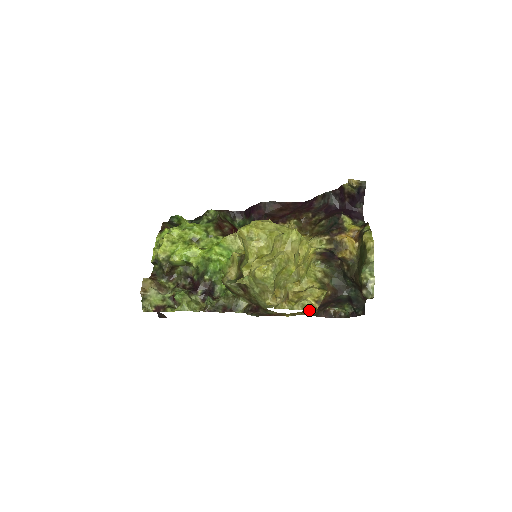
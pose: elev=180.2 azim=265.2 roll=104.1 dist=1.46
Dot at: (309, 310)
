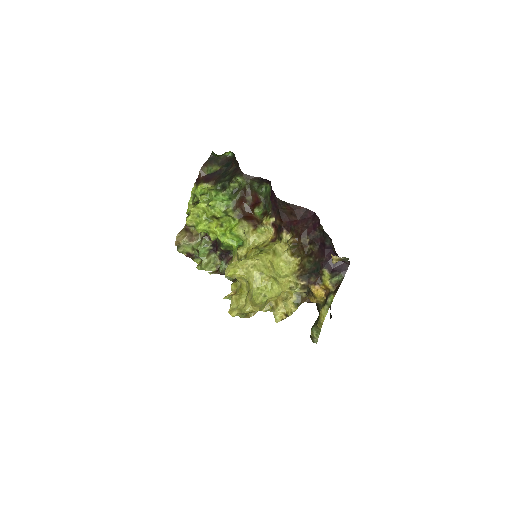
Dot at: occluded
